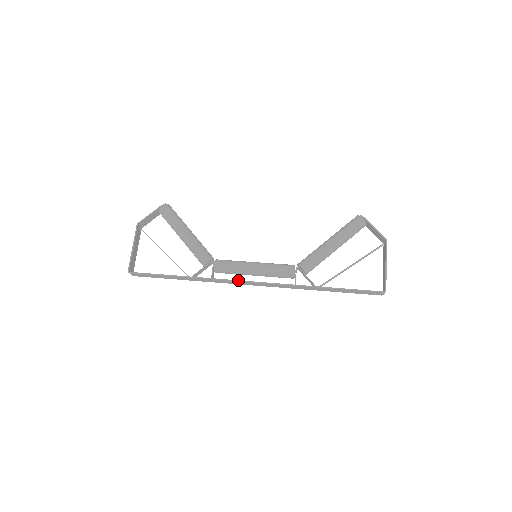
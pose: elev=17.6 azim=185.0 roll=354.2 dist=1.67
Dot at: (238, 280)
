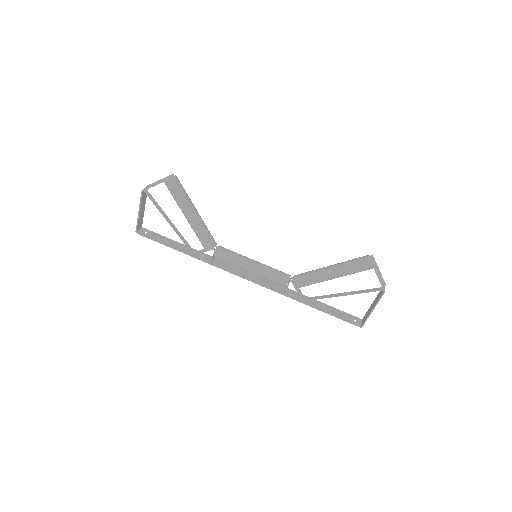
Dot at: (234, 274)
